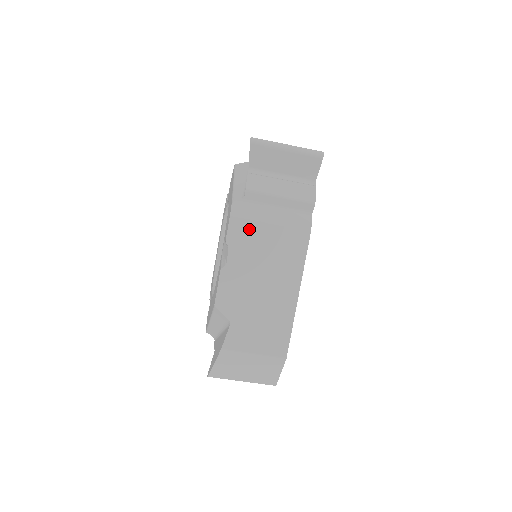
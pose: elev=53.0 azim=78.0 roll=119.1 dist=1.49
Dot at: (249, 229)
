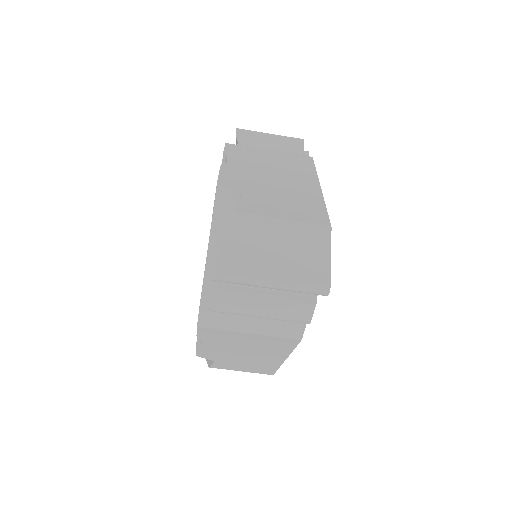
Dot at: (247, 150)
